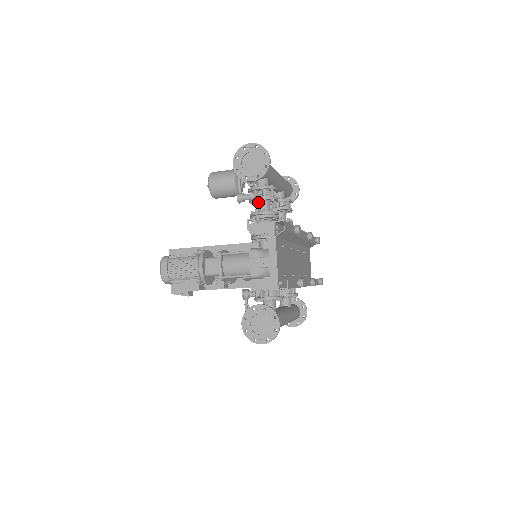
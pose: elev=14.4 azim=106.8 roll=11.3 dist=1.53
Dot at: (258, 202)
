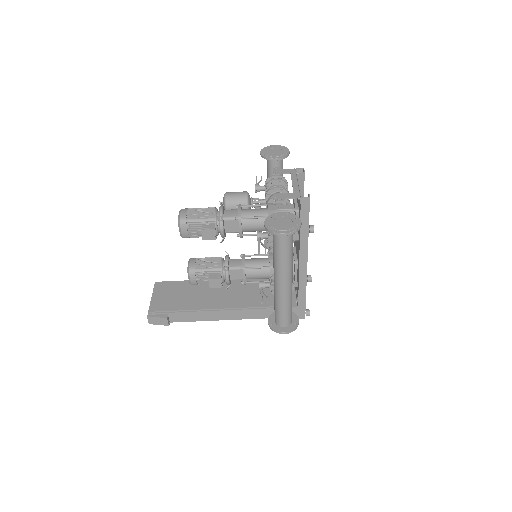
Dot at: occluded
